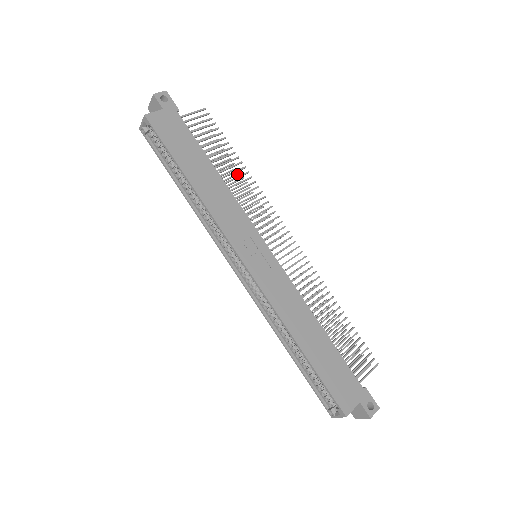
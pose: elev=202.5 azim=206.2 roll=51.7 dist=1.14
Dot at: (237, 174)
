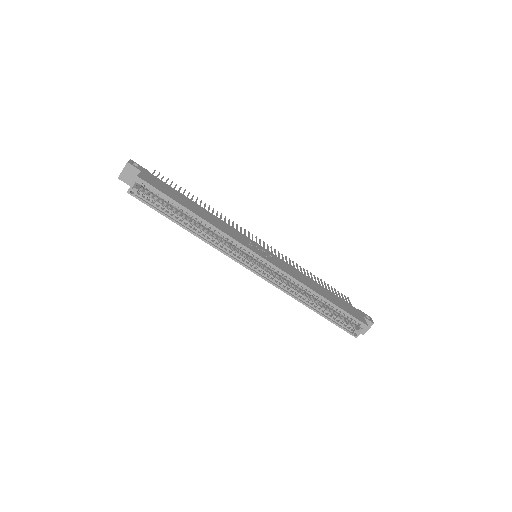
Dot at: occluded
